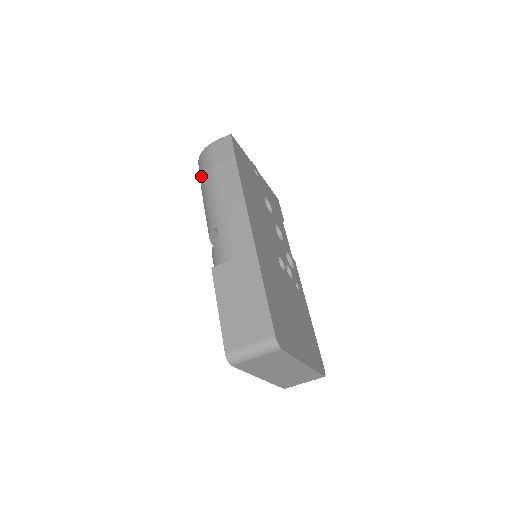
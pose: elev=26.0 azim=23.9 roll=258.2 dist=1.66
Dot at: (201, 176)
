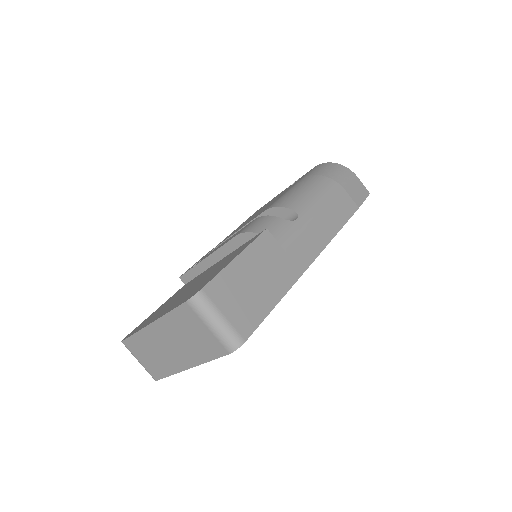
Dot at: (325, 173)
